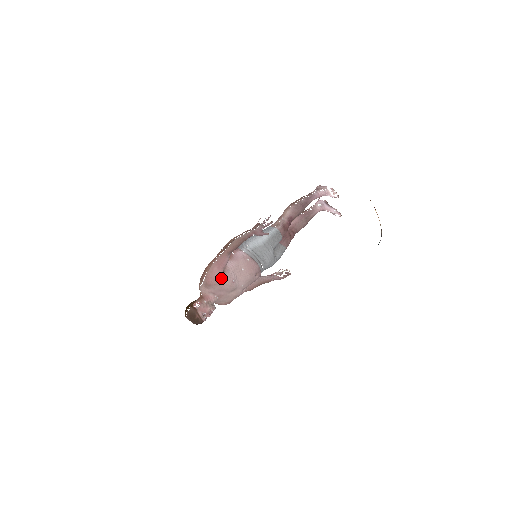
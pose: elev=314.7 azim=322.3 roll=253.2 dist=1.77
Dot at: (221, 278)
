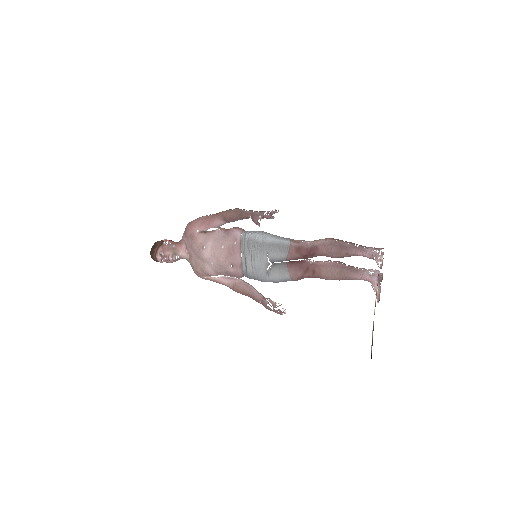
Dot at: (197, 234)
